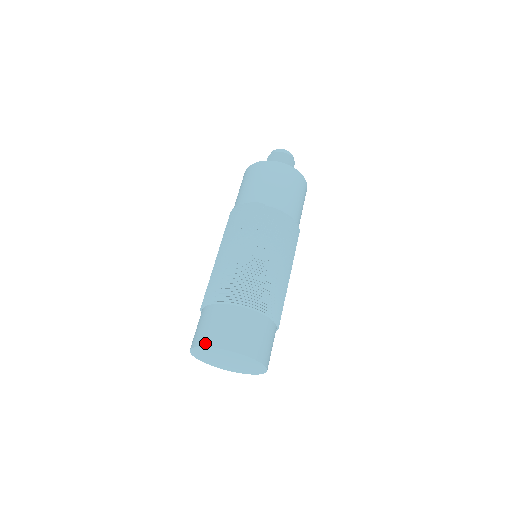
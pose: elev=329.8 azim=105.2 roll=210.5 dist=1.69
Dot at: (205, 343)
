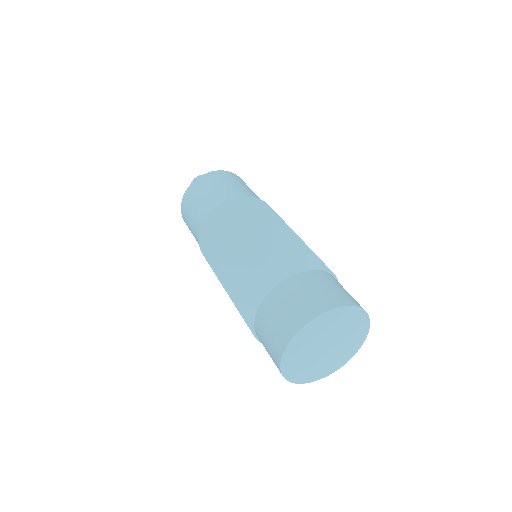
Dot at: (312, 315)
